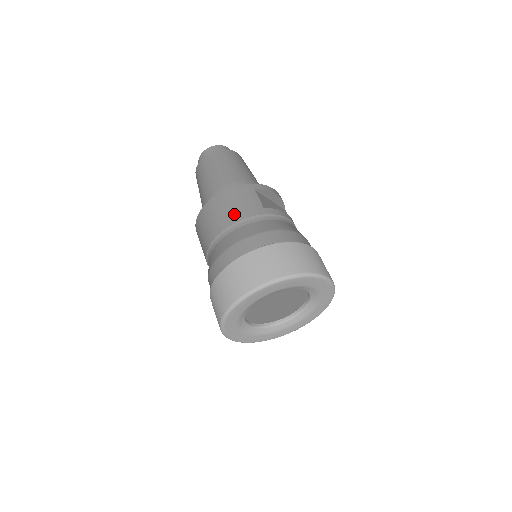
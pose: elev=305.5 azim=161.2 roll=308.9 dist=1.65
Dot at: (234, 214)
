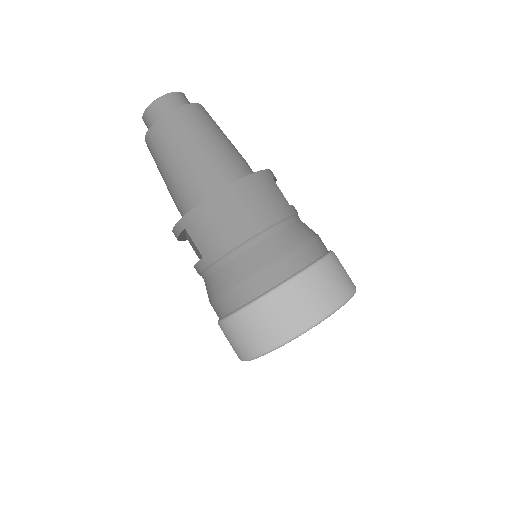
Dot at: (269, 212)
